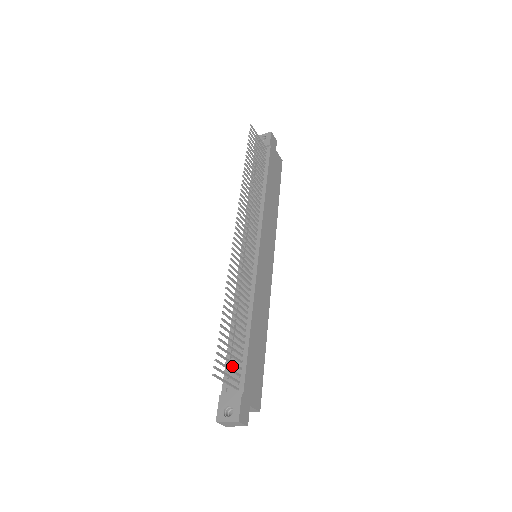
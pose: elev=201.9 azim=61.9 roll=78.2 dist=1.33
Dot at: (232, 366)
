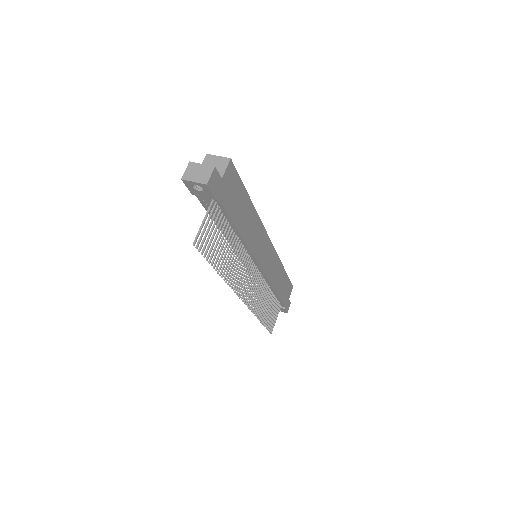
Dot at: occluded
